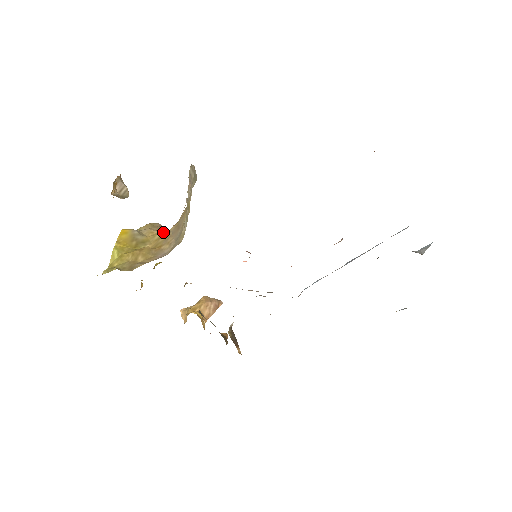
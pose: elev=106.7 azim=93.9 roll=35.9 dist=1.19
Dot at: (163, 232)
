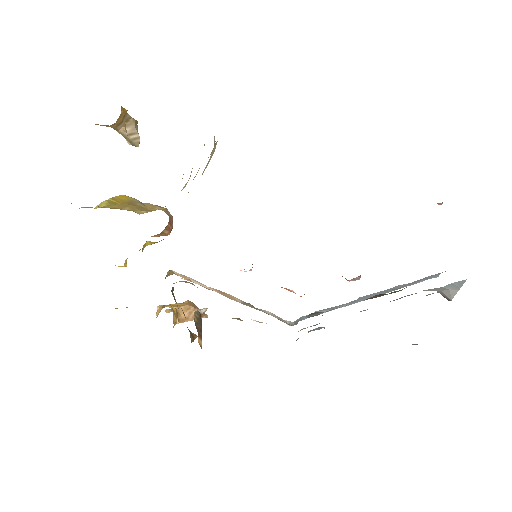
Dot at: occluded
